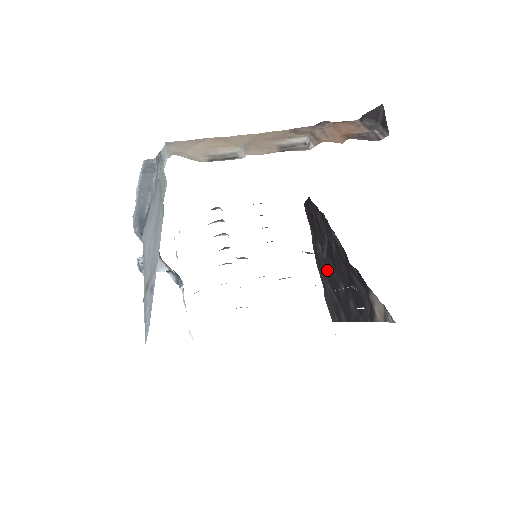
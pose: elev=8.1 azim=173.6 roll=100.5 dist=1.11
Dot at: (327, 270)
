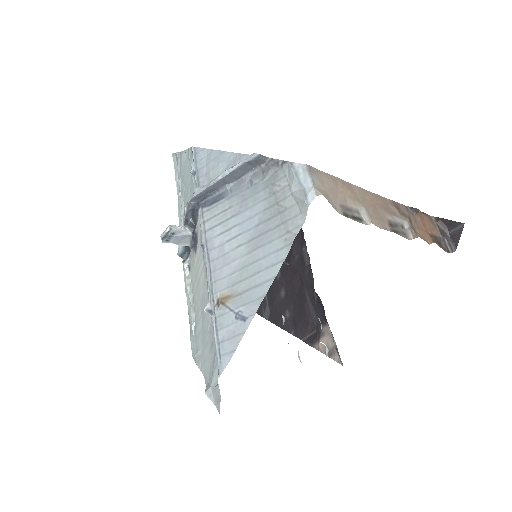
Dot at: occluded
